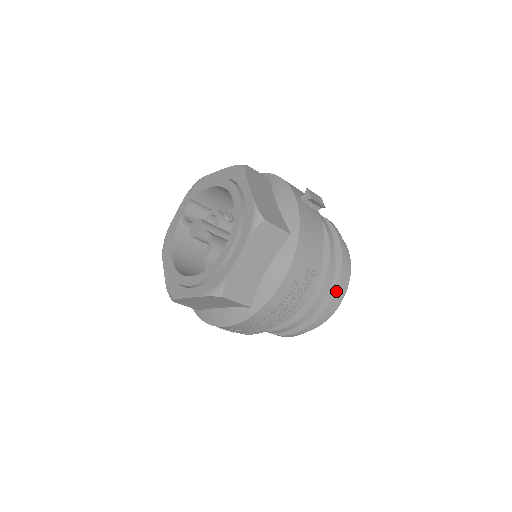
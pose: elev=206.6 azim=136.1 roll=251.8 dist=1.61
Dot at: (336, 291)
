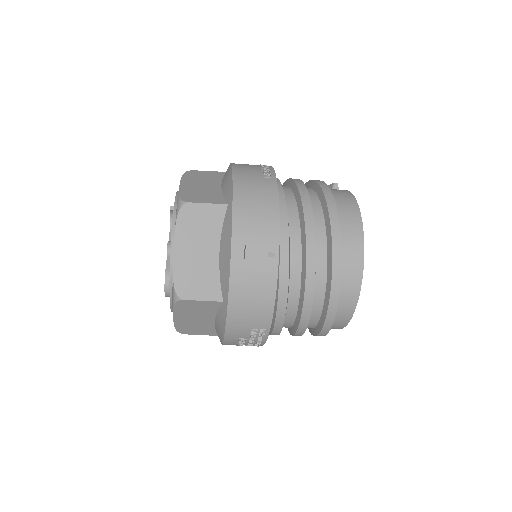
Dot at: (324, 326)
